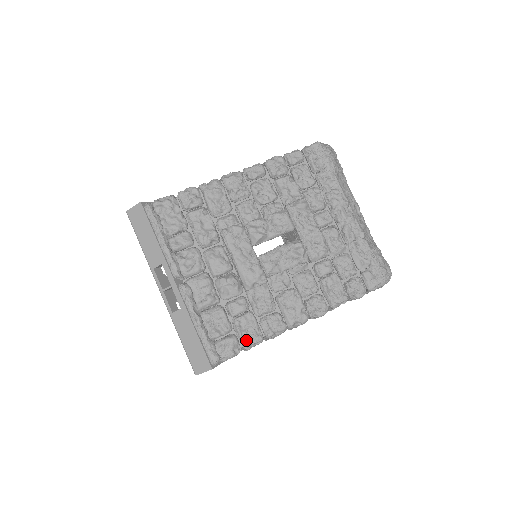
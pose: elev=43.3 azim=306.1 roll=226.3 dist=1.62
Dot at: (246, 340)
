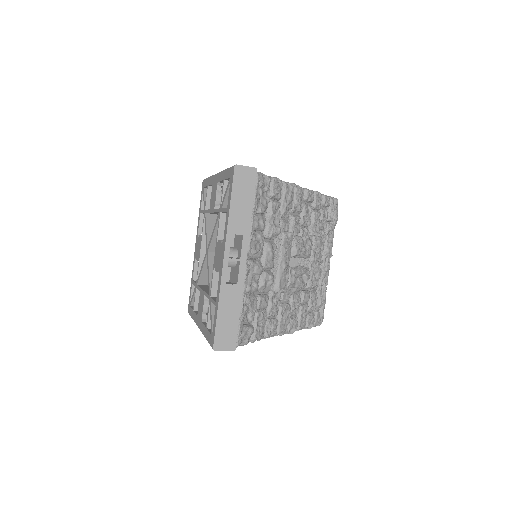
Dot at: (257, 334)
